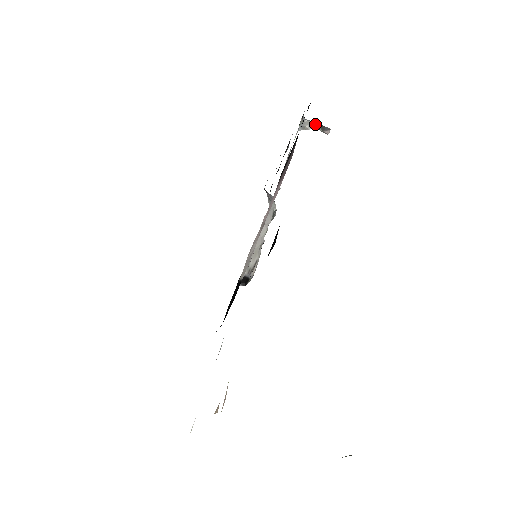
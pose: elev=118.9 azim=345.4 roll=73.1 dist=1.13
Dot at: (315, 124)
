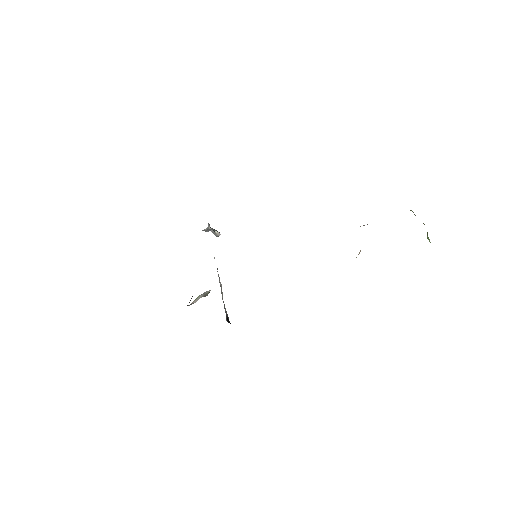
Dot at: (212, 228)
